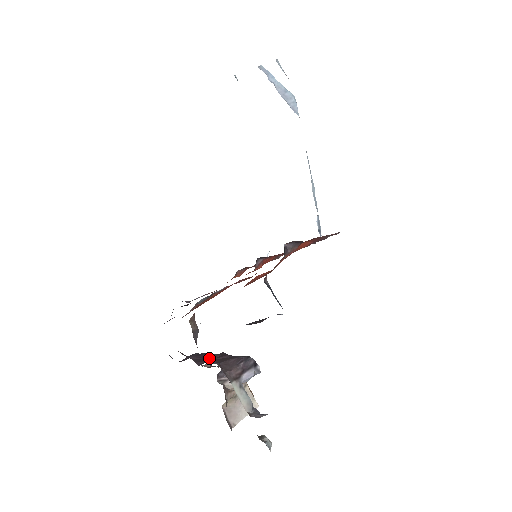
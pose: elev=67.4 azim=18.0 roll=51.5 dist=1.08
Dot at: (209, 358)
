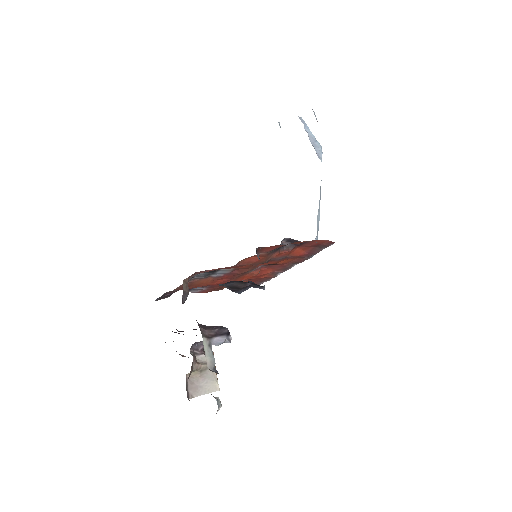
Dot at: occluded
